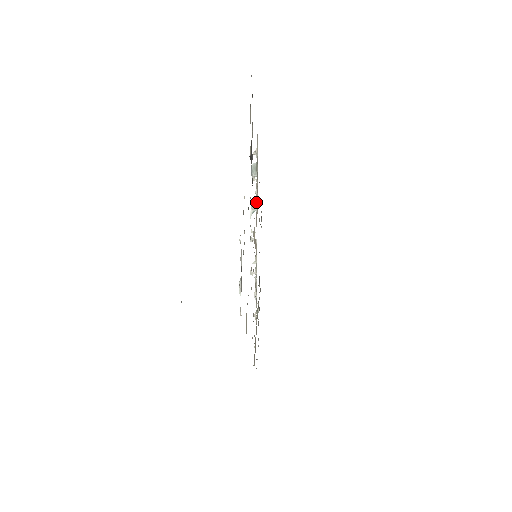
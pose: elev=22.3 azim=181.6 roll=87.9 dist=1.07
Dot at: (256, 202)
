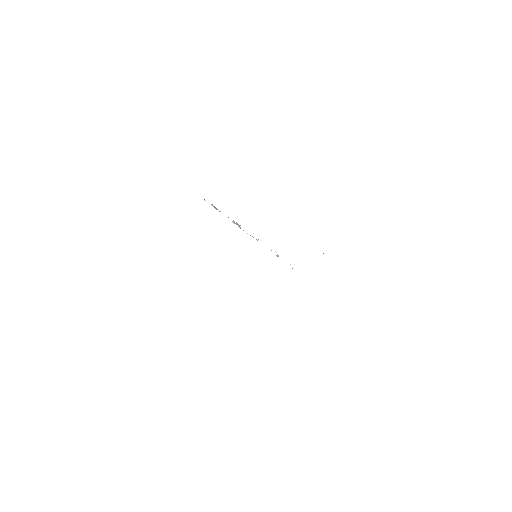
Dot at: (234, 222)
